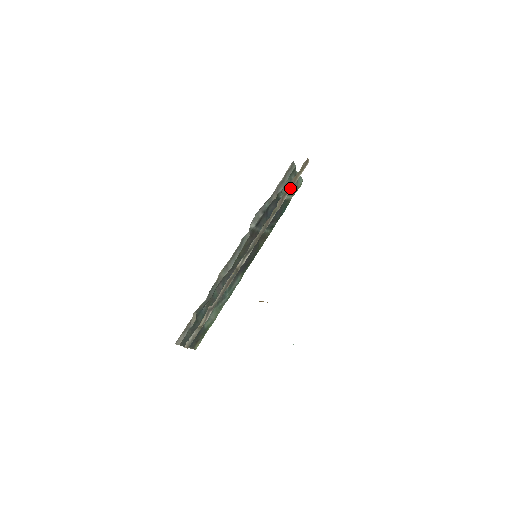
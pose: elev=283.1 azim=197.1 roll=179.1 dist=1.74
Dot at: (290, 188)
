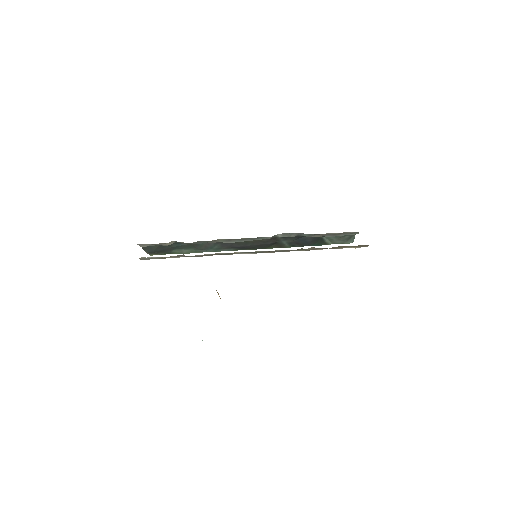
Dot at: (332, 248)
